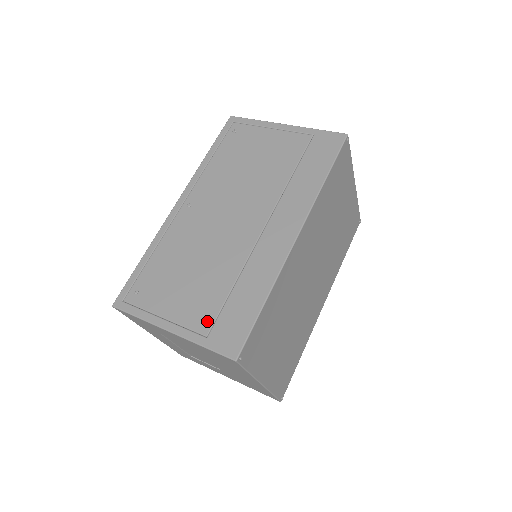
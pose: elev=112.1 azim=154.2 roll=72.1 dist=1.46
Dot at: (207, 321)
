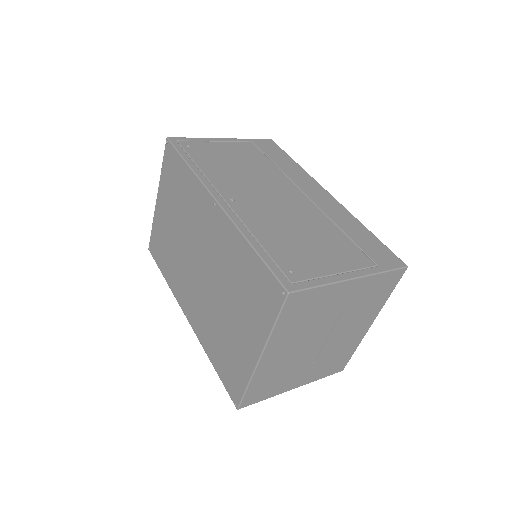
Dot at: (363, 257)
